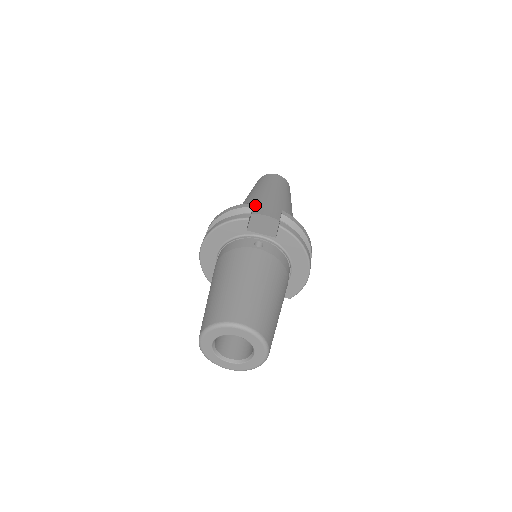
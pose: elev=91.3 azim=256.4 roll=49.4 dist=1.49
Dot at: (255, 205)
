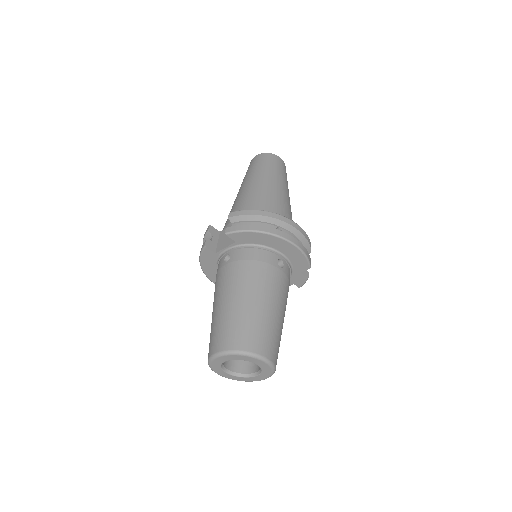
Dot at: occluded
